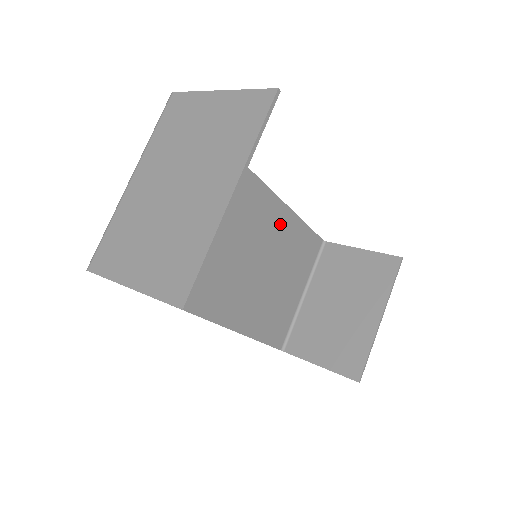
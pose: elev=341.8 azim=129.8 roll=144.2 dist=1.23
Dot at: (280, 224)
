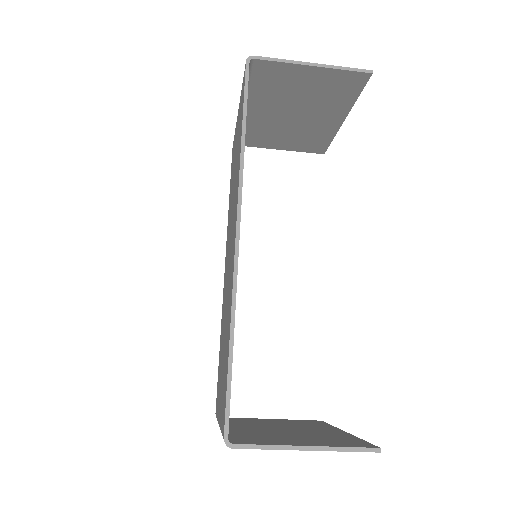
Dot at: occluded
